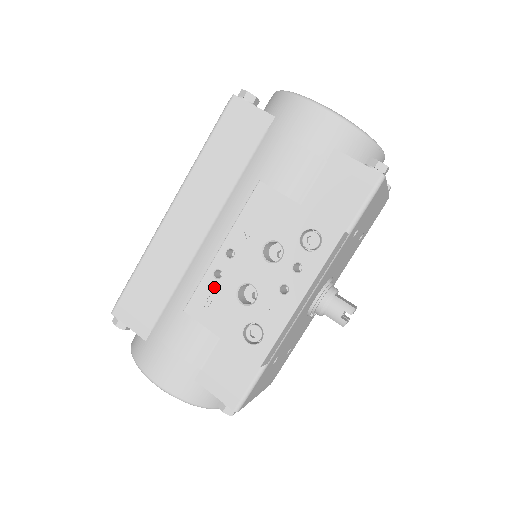
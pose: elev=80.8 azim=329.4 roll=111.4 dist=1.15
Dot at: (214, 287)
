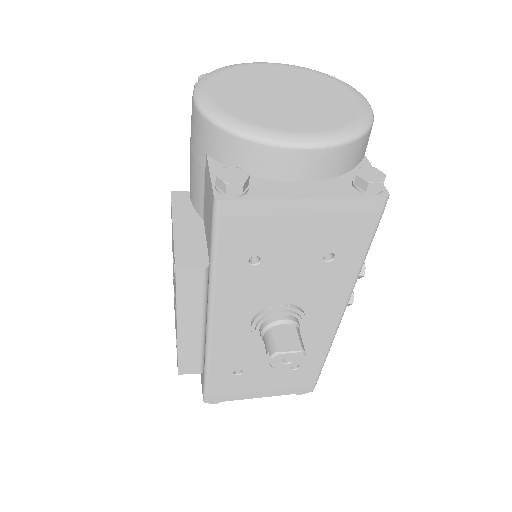
Dot at: occluded
